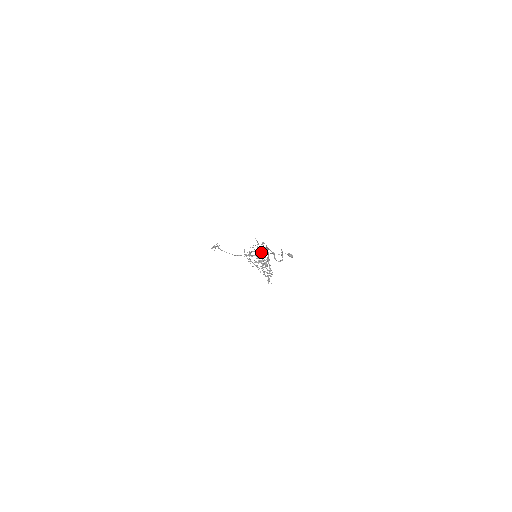
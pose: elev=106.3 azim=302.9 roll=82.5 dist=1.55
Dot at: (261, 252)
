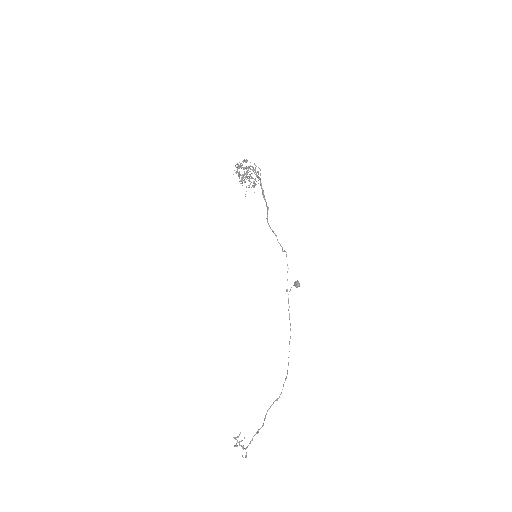
Dot at: occluded
